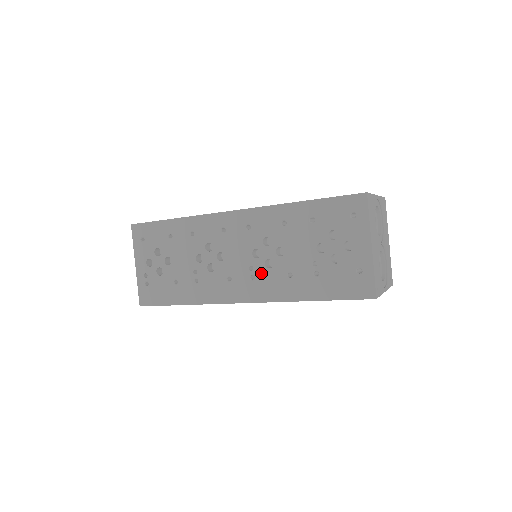
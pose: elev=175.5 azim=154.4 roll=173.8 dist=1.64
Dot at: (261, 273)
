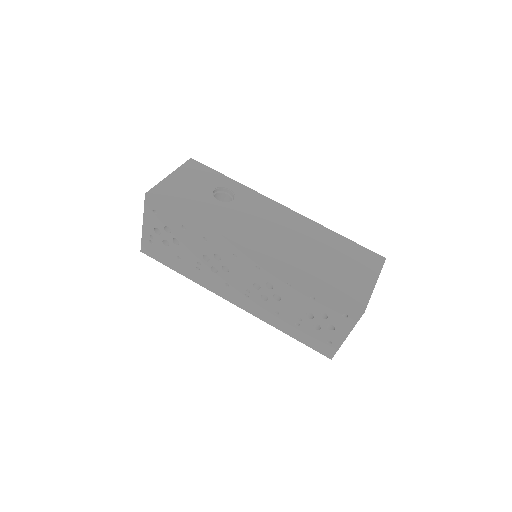
Dot at: (255, 298)
